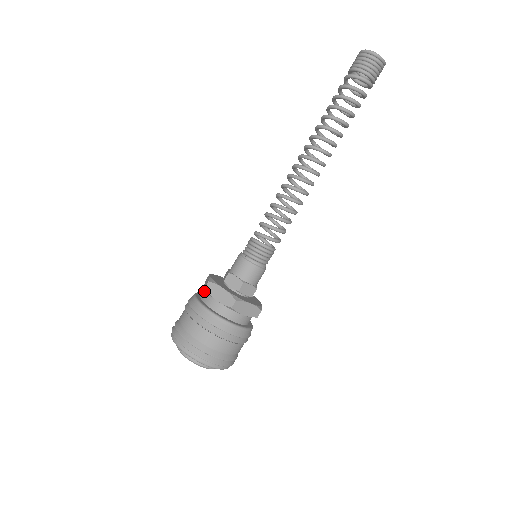
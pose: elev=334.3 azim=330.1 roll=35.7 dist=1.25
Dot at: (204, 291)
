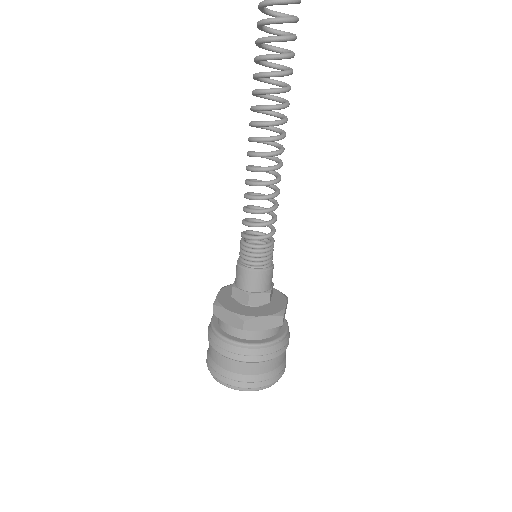
Dot at: (234, 329)
